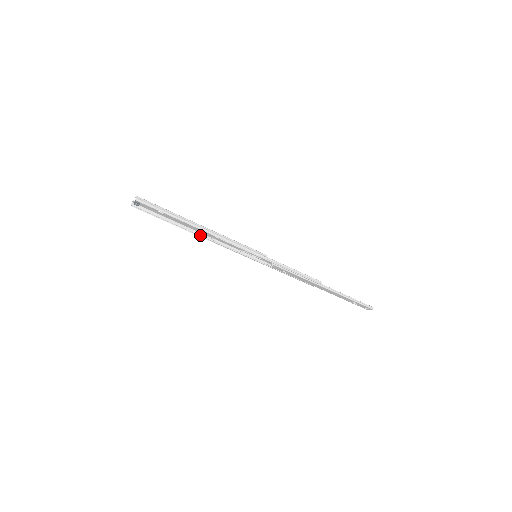
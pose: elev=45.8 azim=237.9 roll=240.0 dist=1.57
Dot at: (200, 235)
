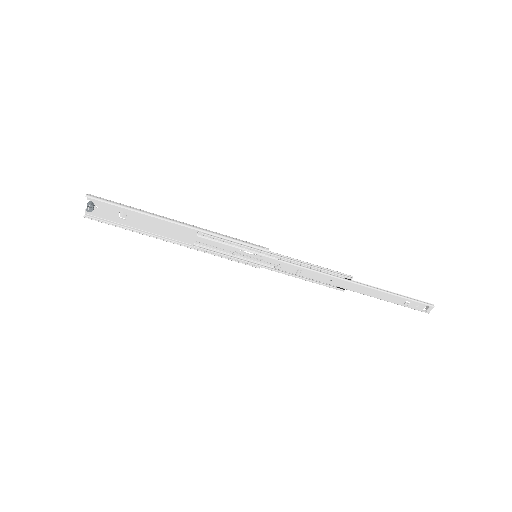
Dot at: (178, 243)
